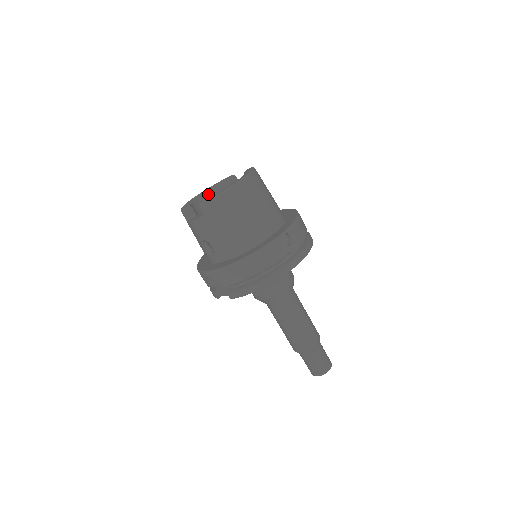
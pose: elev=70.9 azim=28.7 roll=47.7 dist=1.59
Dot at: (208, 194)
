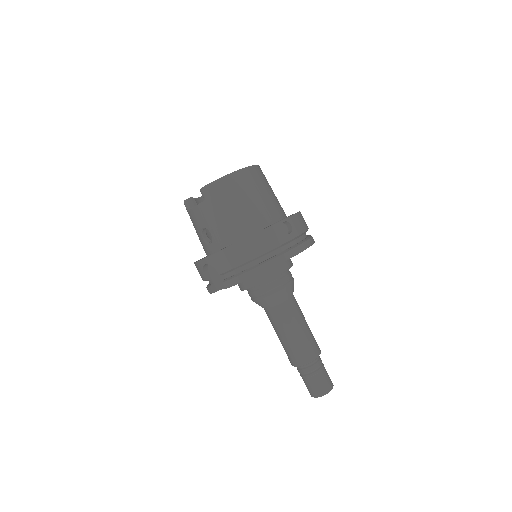
Dot at: occluded
